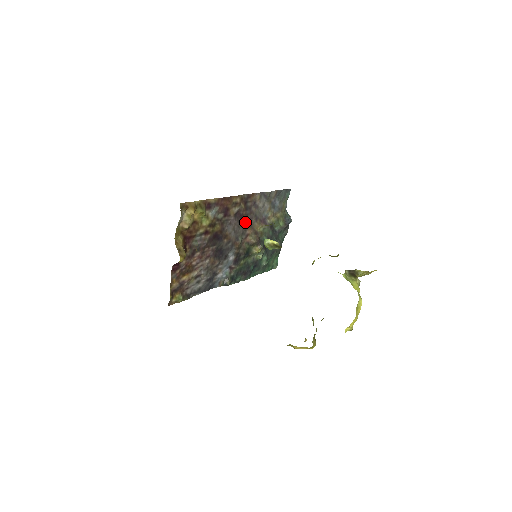
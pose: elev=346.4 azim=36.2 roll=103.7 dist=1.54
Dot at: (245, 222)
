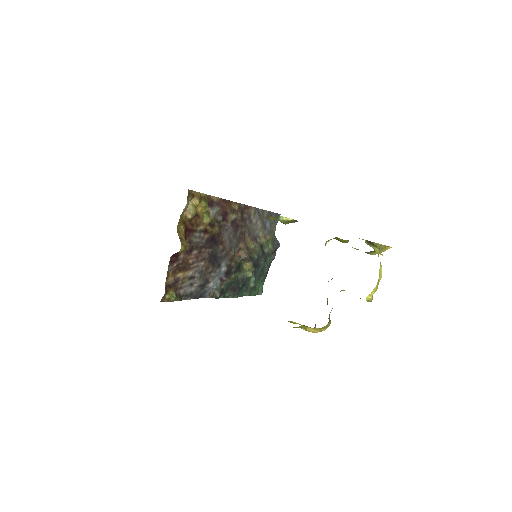
Dot at: (239, 234)
